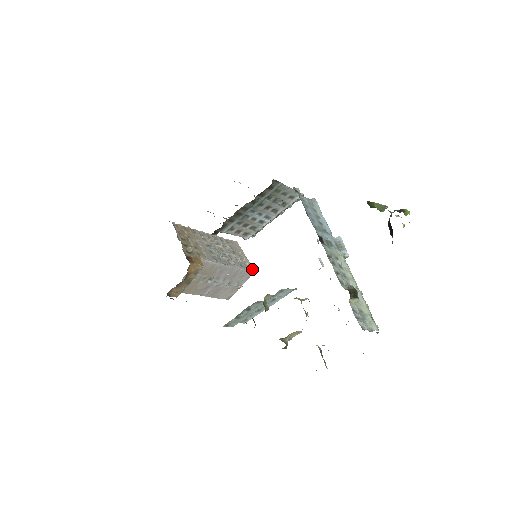
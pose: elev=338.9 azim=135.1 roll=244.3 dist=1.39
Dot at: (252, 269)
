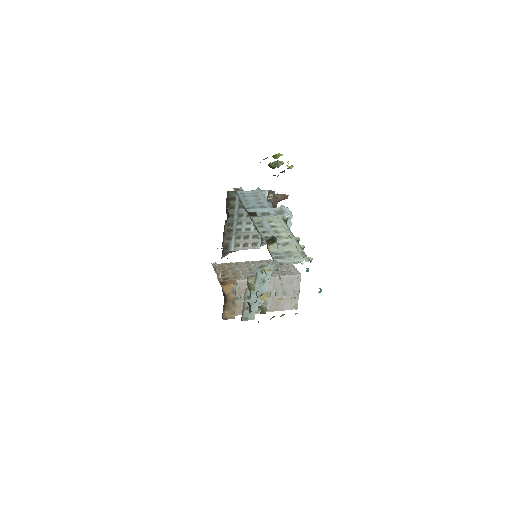
Dot at: (298, 273)
